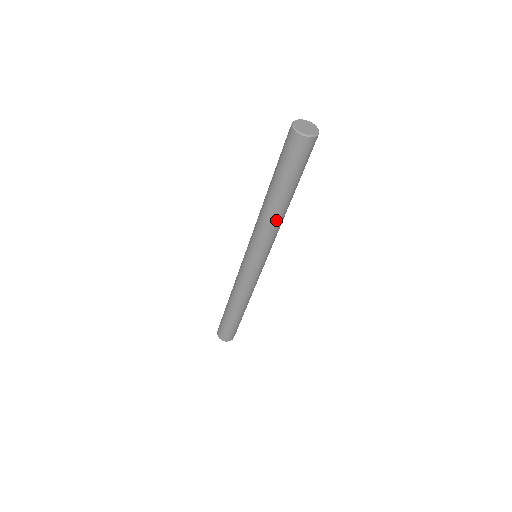
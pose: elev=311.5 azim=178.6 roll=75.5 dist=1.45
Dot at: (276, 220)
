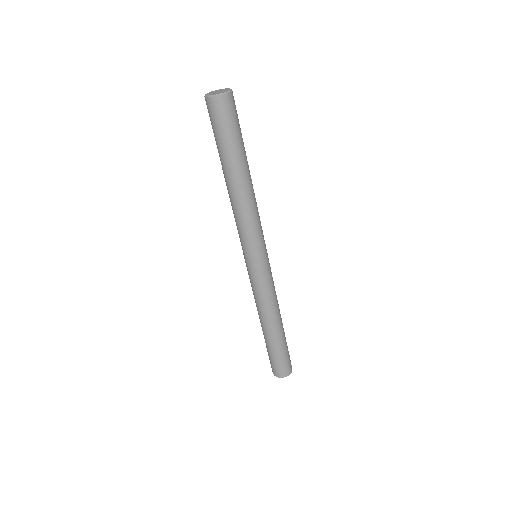
Dot at: (252, 197)
